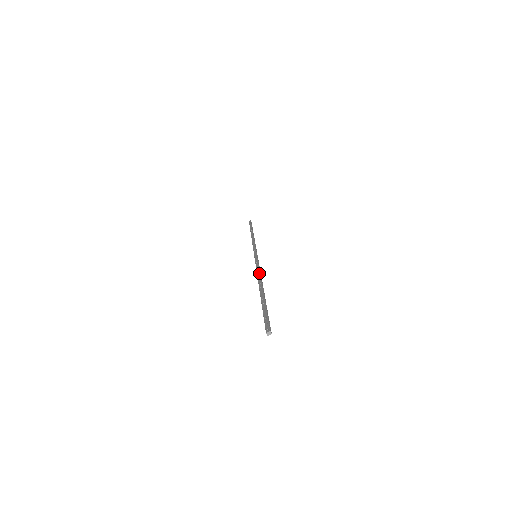
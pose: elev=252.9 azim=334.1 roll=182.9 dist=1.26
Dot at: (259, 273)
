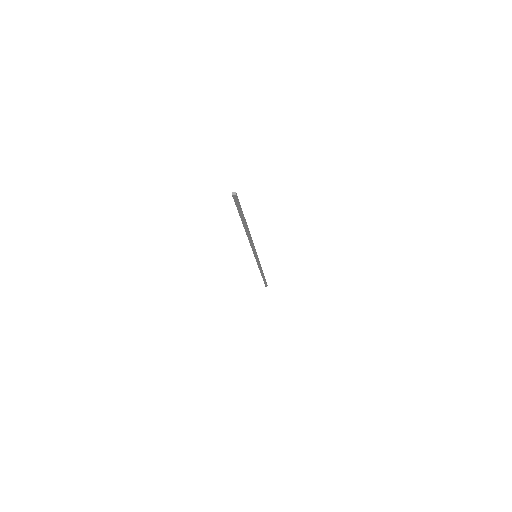
Dot at: (251, 238)
